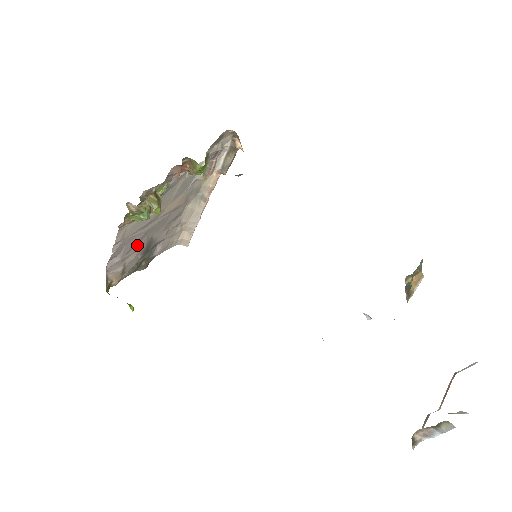
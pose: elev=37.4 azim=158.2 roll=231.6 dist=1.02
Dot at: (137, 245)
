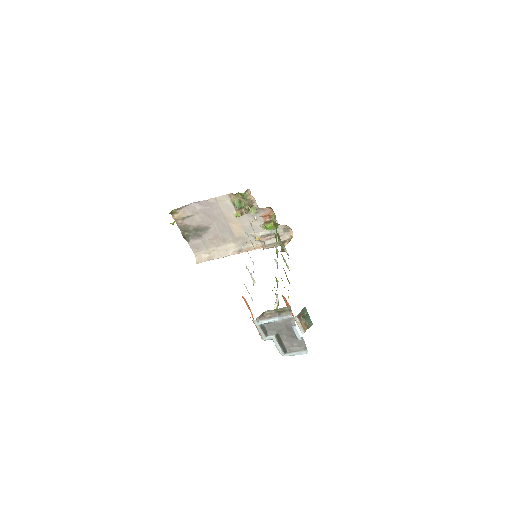
Dot at: (207, 218)
